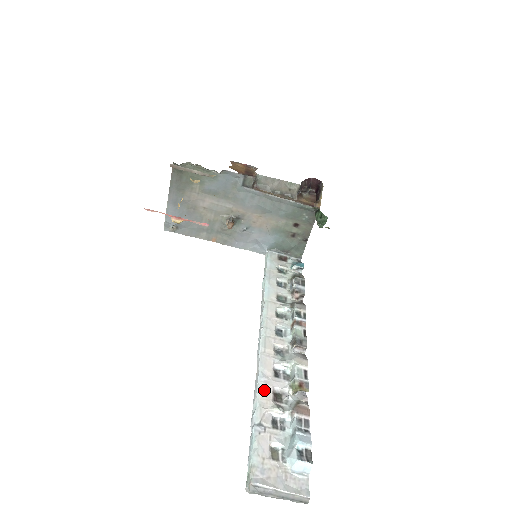
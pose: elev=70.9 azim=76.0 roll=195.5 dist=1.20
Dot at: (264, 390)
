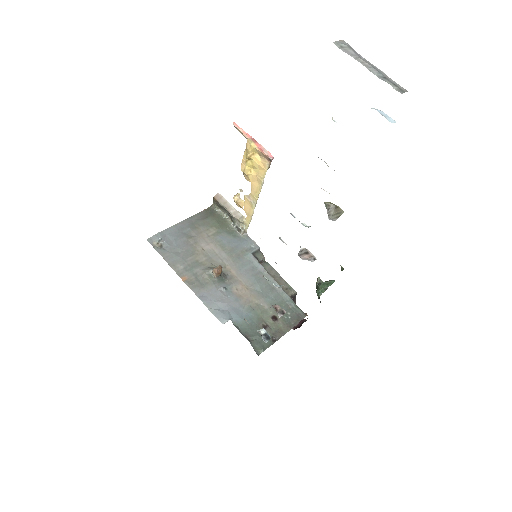
Dot at: occluded
